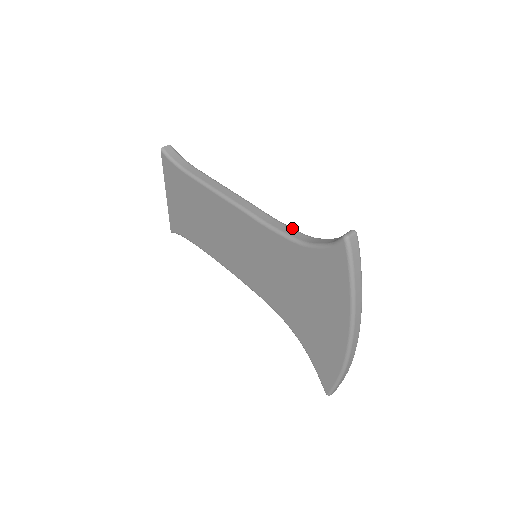
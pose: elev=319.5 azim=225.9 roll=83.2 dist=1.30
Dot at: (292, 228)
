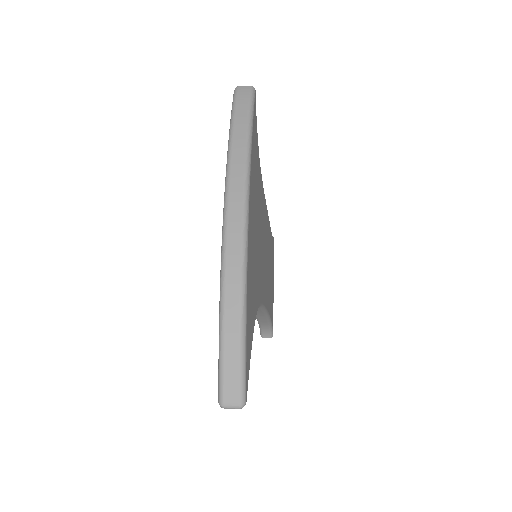
Dot at: occluded
